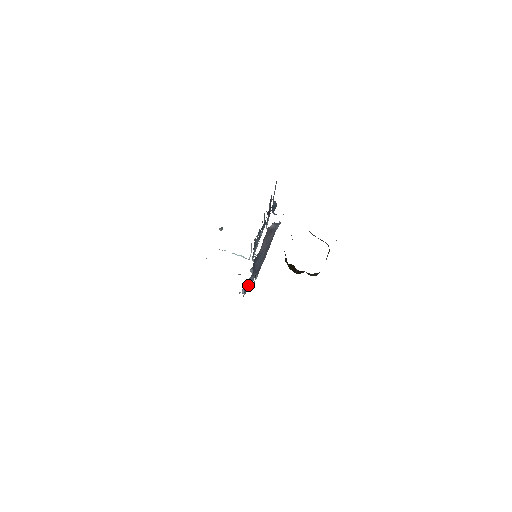
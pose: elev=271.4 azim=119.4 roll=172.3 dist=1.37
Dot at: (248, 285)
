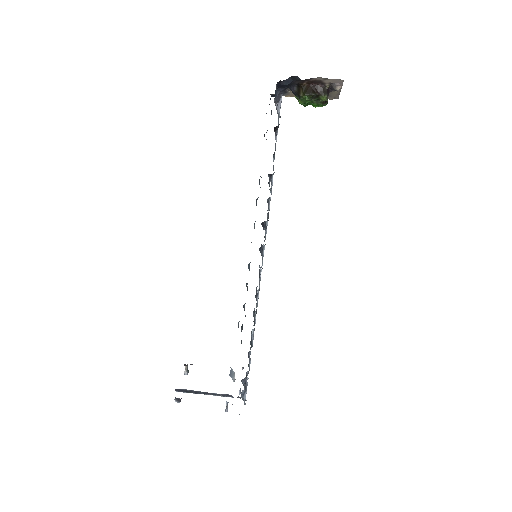
Dot at: occluded
